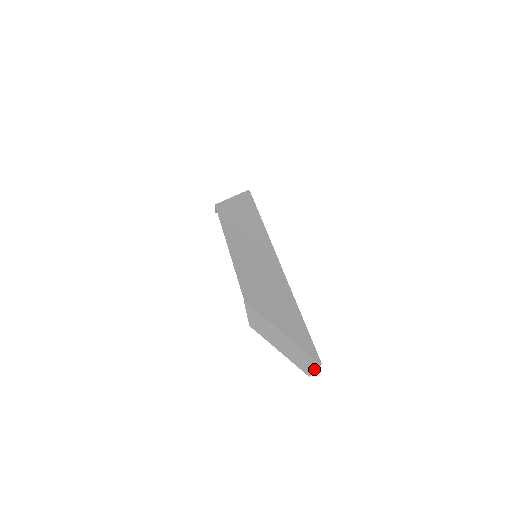
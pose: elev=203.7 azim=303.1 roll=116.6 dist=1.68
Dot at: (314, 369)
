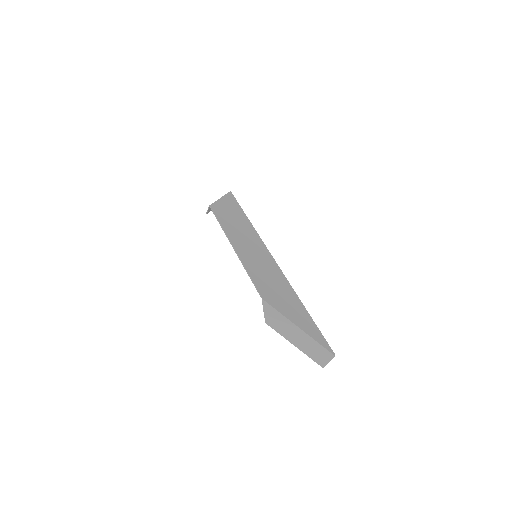
Dot at: (328, 360)
